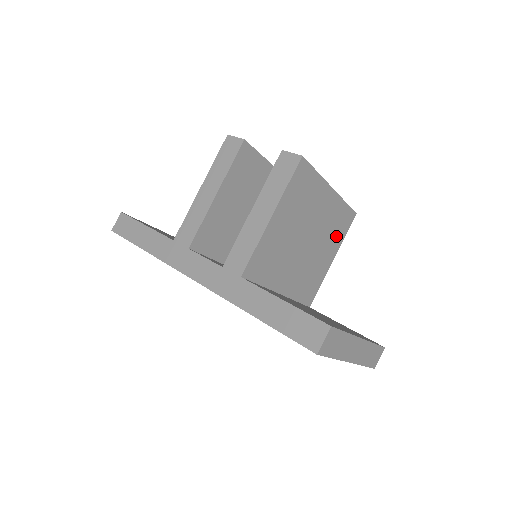
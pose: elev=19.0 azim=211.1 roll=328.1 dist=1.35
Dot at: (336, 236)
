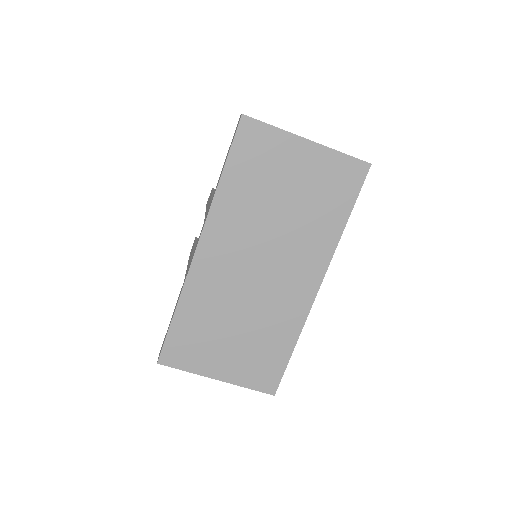
Dot at: occluded
